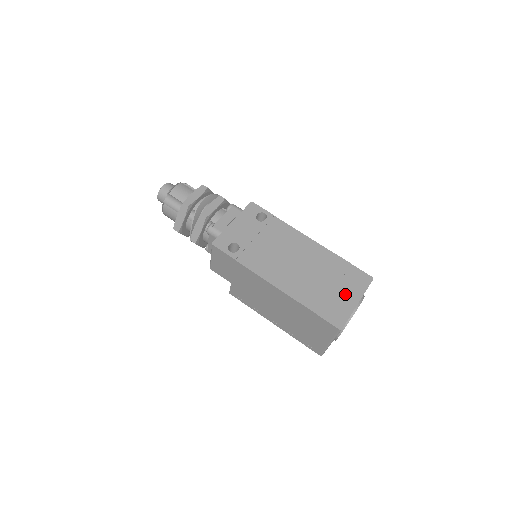
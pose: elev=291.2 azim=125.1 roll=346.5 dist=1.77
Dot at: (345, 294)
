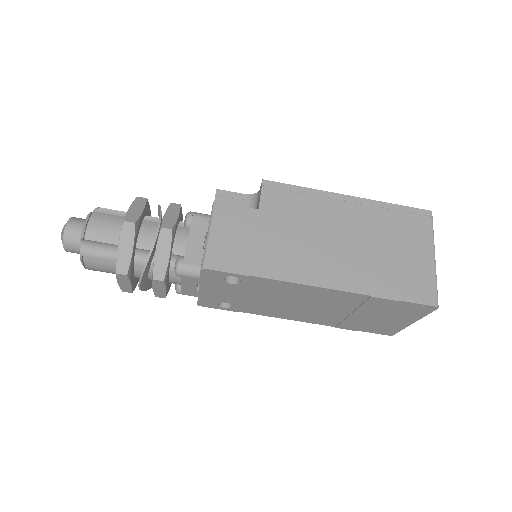
Dot at: (393, 320)
